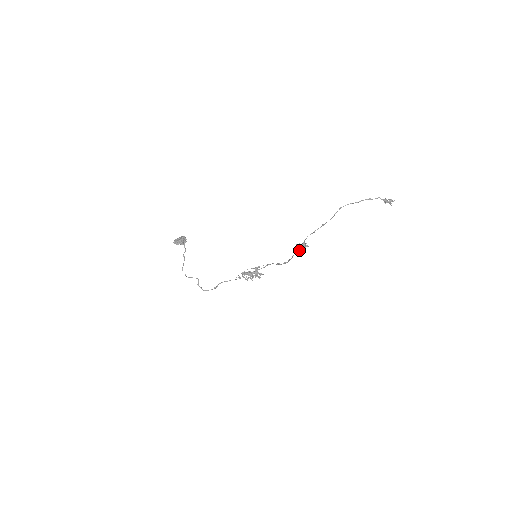
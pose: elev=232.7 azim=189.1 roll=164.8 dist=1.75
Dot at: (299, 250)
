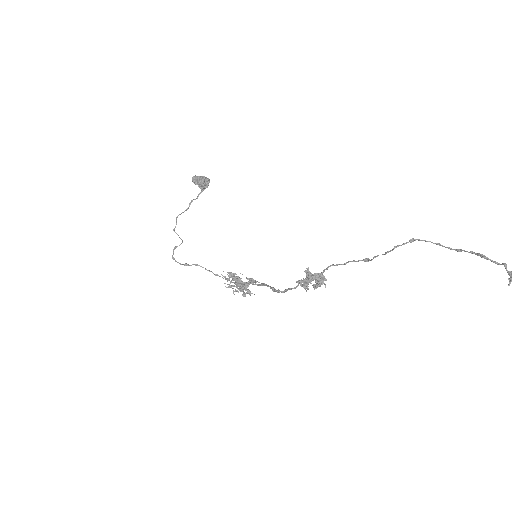
Dot at: (307, 281)
